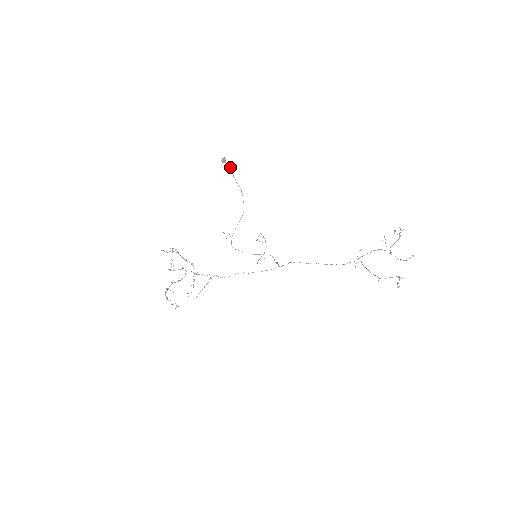
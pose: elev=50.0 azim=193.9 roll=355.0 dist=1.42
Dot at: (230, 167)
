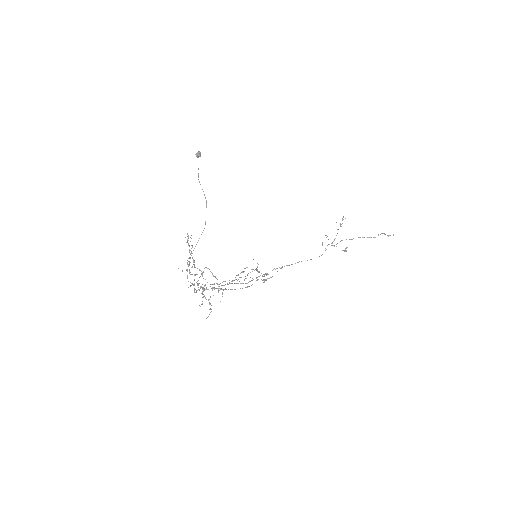
Dot at: occluded
